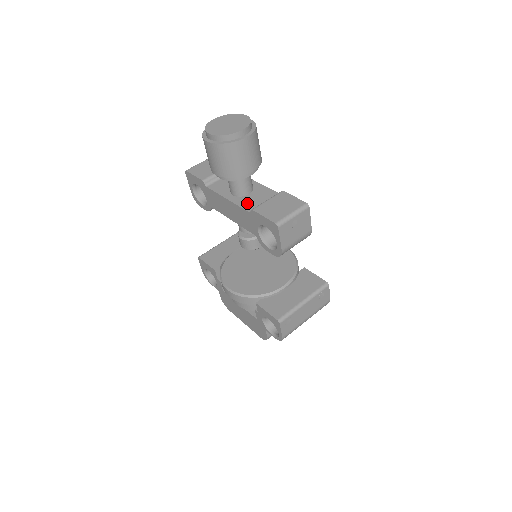
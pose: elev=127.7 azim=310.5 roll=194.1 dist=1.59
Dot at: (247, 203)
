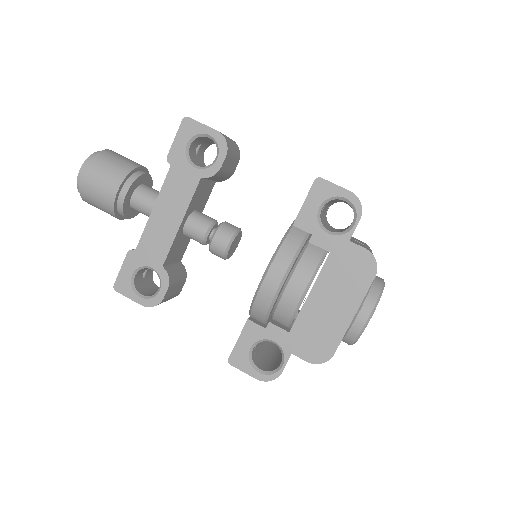
Dot at: occluded
